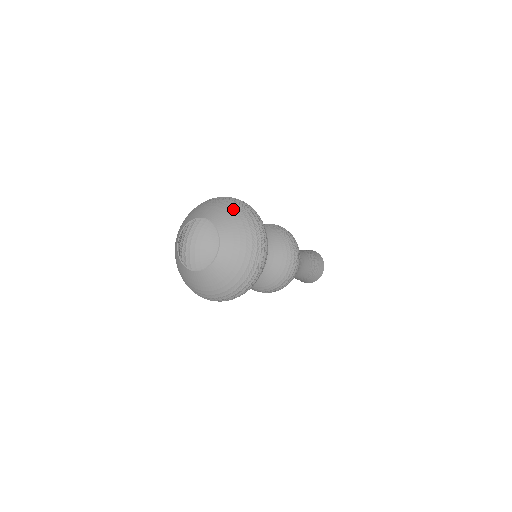
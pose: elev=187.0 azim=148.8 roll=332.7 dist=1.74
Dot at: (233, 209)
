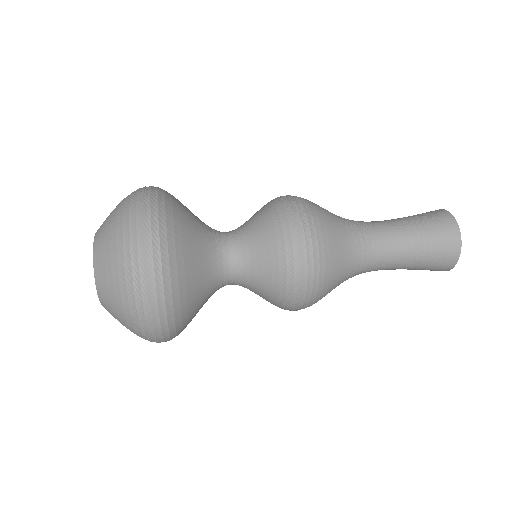
Dot at: (117, 215)
